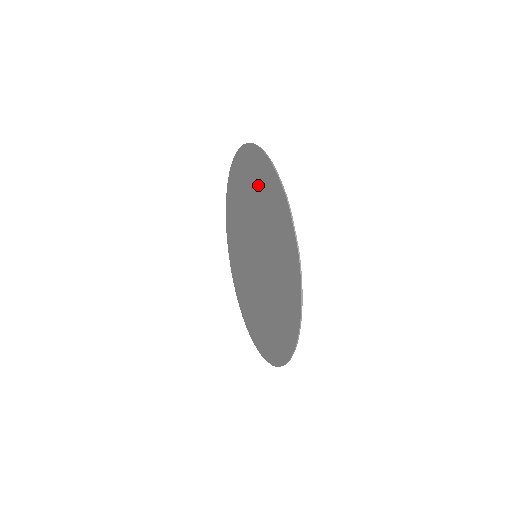
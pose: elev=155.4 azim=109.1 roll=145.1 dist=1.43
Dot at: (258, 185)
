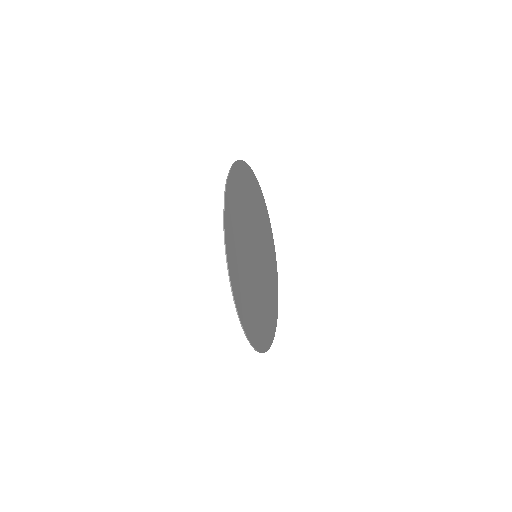
Dot at: (243, 191)
